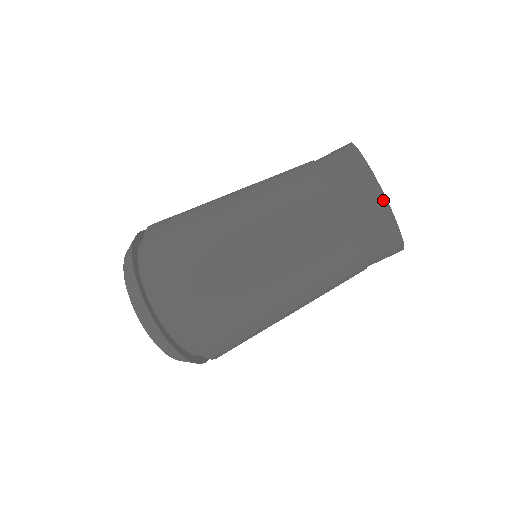
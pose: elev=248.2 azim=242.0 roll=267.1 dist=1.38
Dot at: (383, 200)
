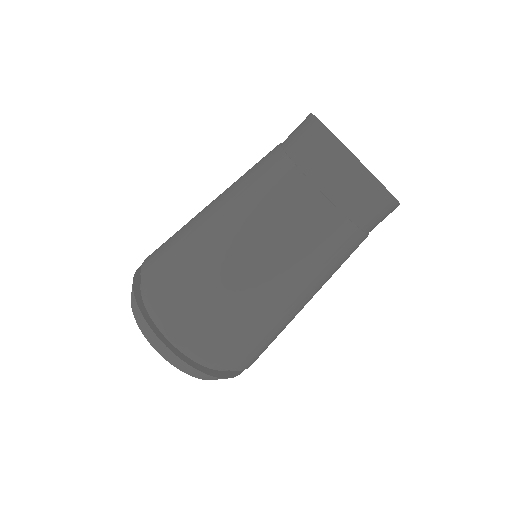
Dot at: (314, 120)
